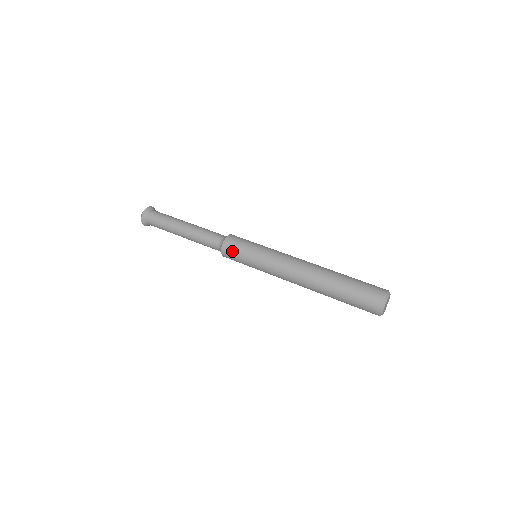
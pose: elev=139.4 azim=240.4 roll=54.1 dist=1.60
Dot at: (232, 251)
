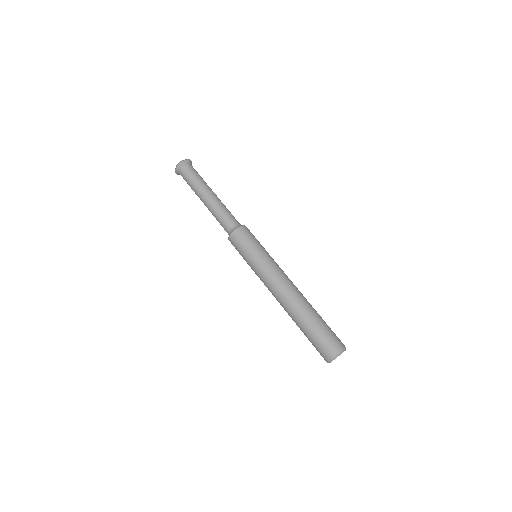
Dot at: (243, 238)
